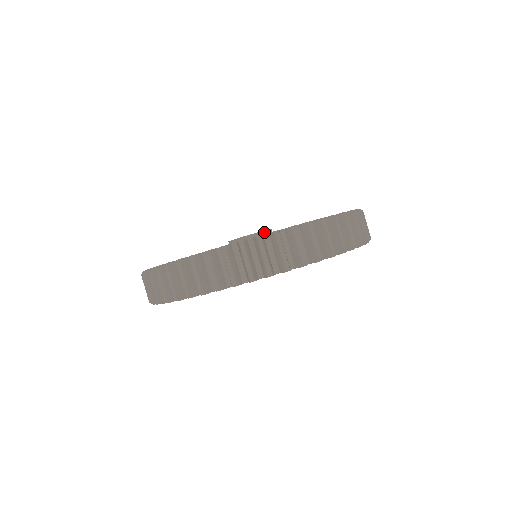
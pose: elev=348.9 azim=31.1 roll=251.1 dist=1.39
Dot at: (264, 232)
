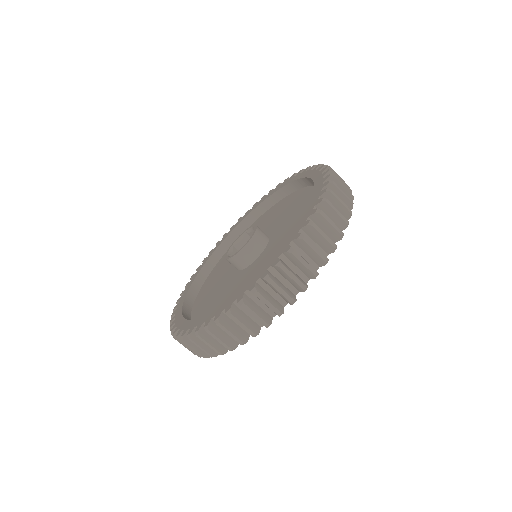
Dot at: occluded
